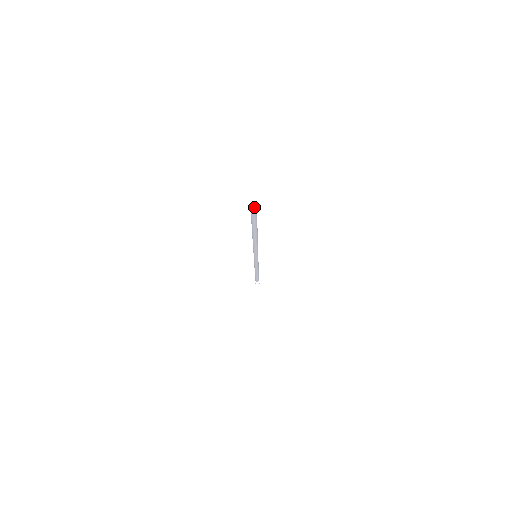
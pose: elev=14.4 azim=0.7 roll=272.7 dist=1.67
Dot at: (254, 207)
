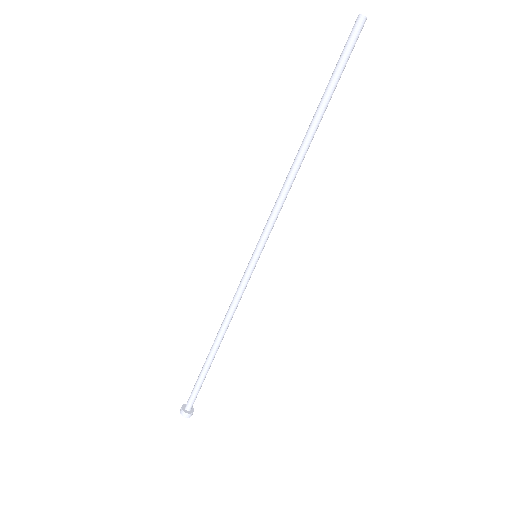
Dot at: (364, 16)
